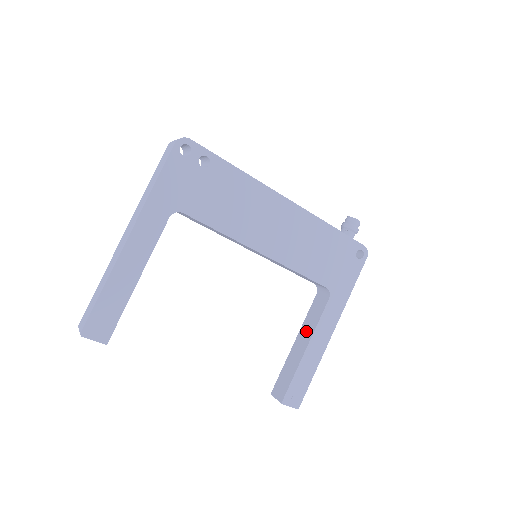
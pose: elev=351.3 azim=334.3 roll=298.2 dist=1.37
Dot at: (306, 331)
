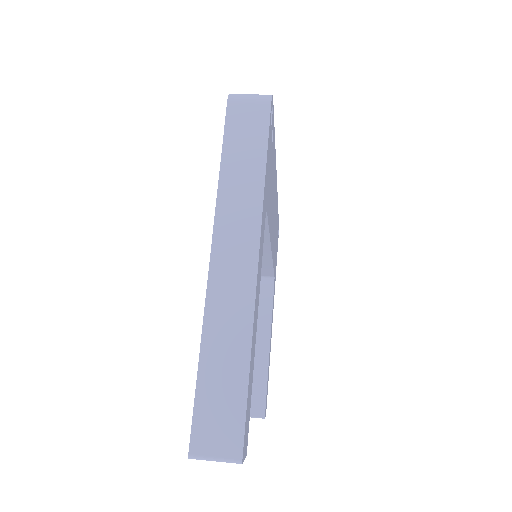
Dot at: (258, 330)
